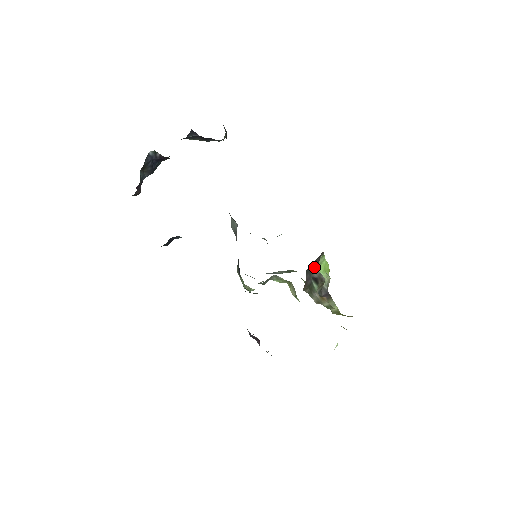
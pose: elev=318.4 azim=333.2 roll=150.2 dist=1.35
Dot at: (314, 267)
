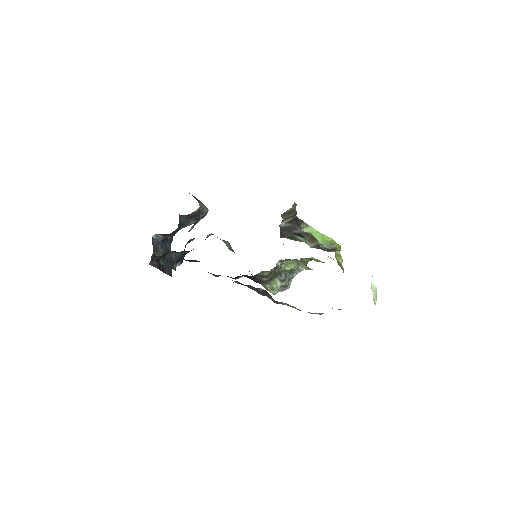
Dot at: (294, 229)
